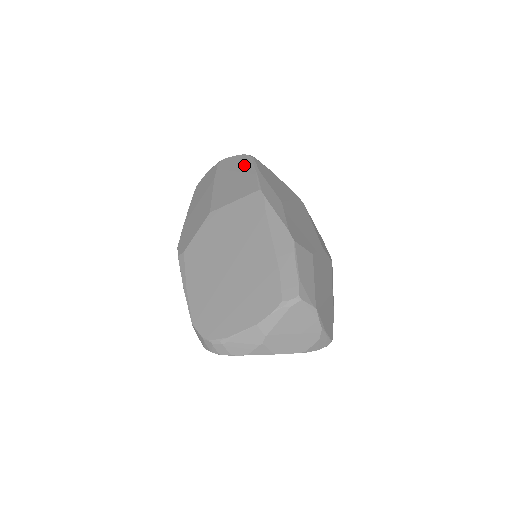
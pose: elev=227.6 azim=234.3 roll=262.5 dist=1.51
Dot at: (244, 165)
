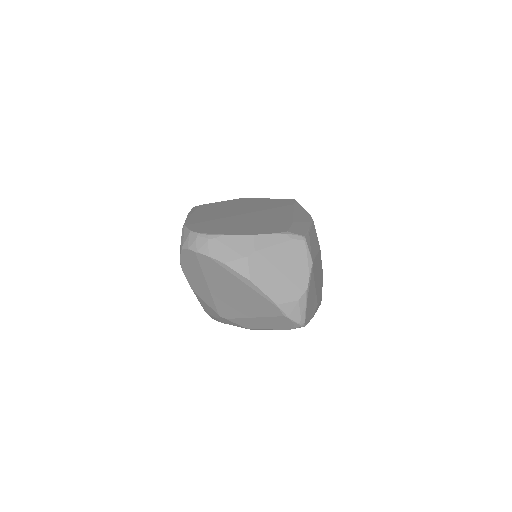
Dot at: occluded
